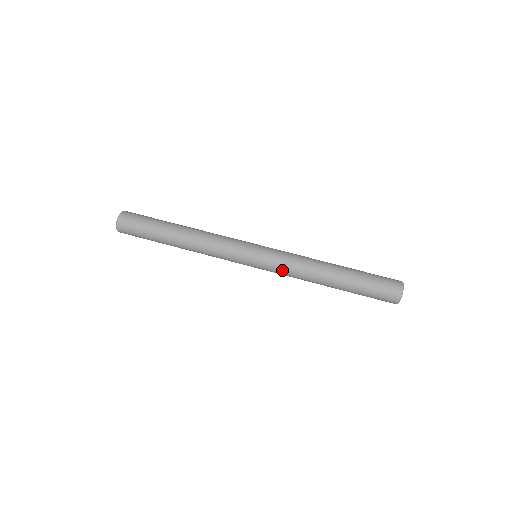
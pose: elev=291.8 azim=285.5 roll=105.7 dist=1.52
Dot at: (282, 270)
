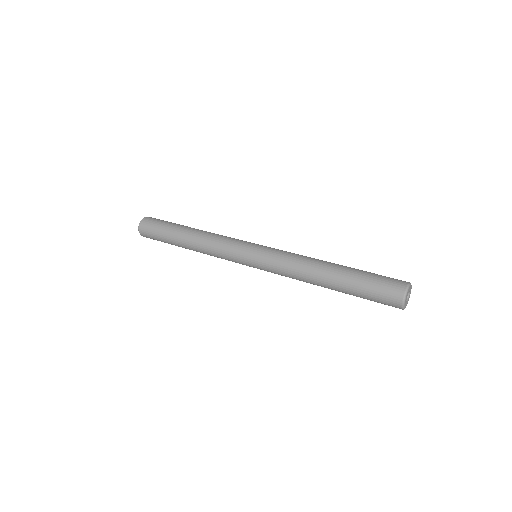
Dot at: (278, 262)
